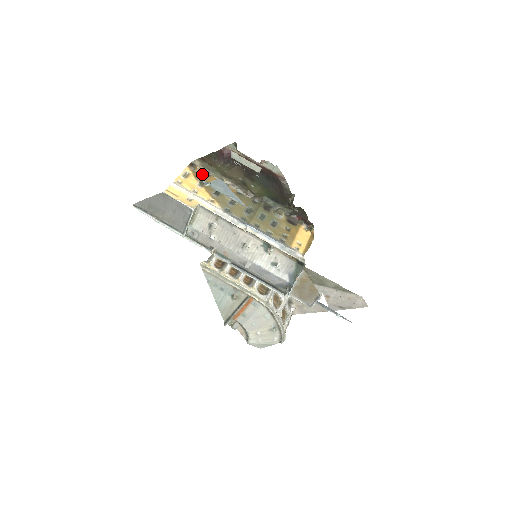
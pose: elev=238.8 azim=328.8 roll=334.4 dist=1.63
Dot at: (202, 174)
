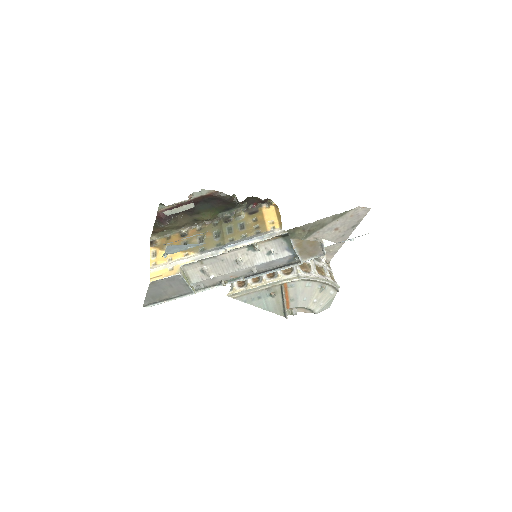
Dot at: (164, 242)
